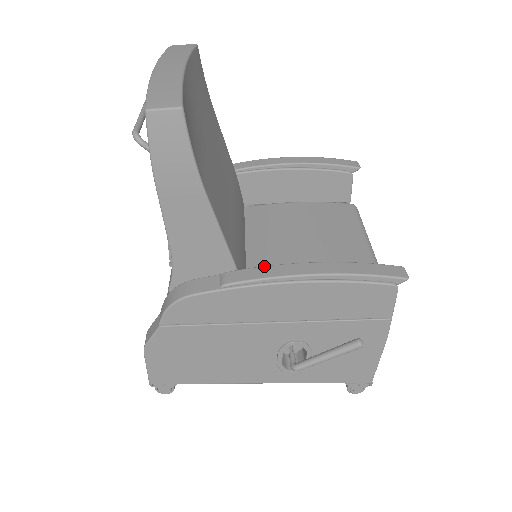
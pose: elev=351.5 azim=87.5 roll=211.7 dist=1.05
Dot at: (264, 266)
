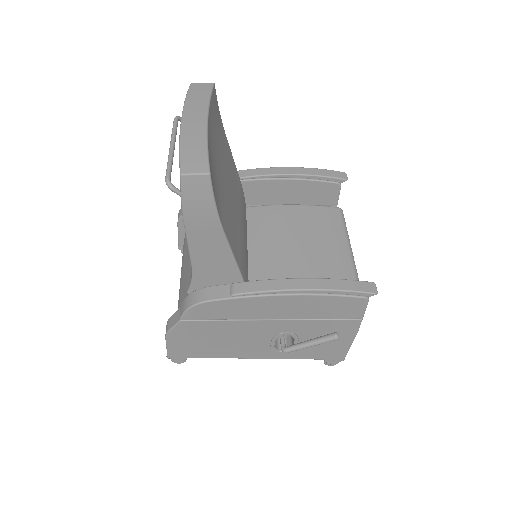
Dot at: (265, 280)
